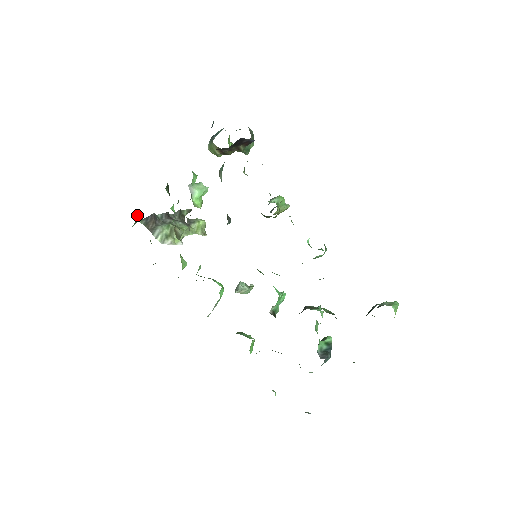
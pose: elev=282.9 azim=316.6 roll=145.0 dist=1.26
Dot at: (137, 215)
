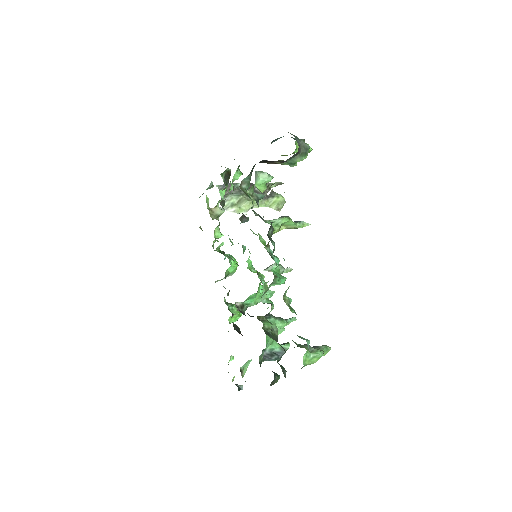
Dot at: (212, 182)
